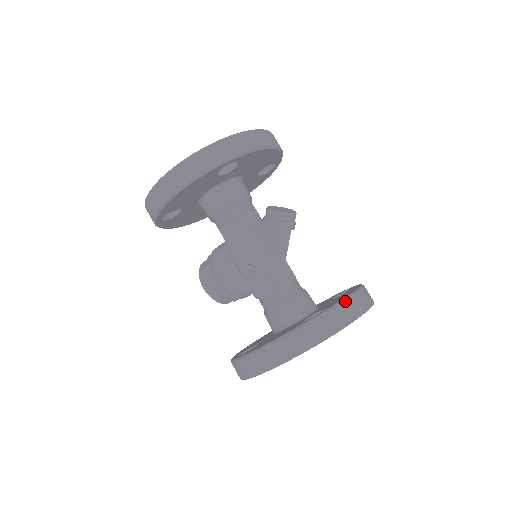
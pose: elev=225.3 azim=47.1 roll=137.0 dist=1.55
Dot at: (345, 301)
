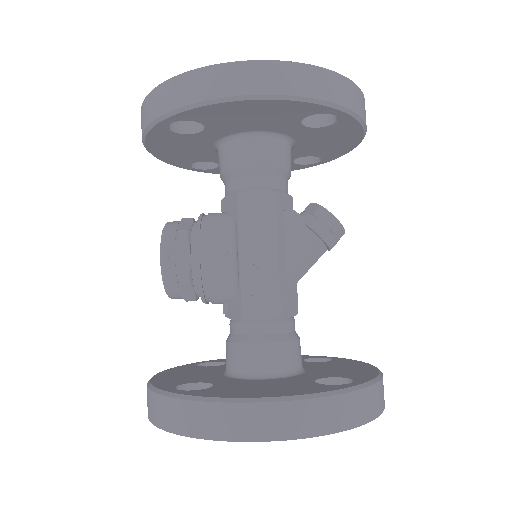
Dot at: (381, 380)
